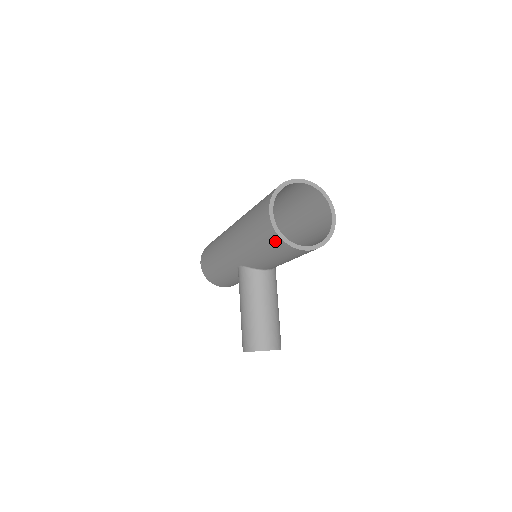
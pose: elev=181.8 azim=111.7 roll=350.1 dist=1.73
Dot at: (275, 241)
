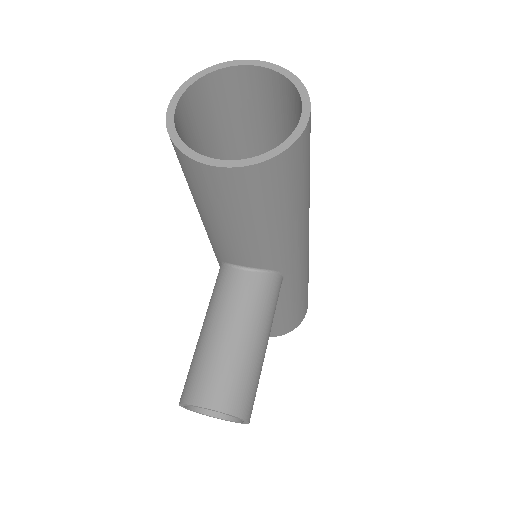
Dot at: (178, 158)
